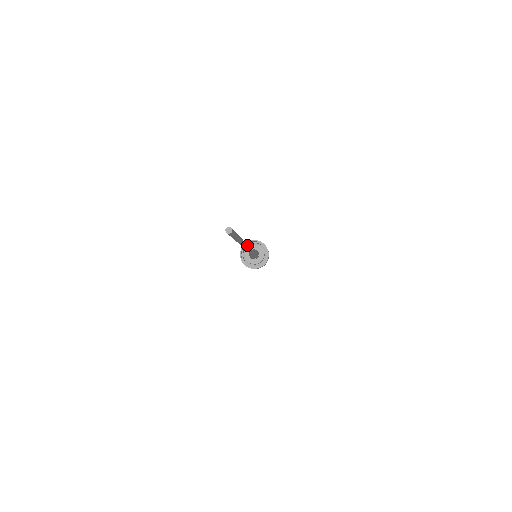
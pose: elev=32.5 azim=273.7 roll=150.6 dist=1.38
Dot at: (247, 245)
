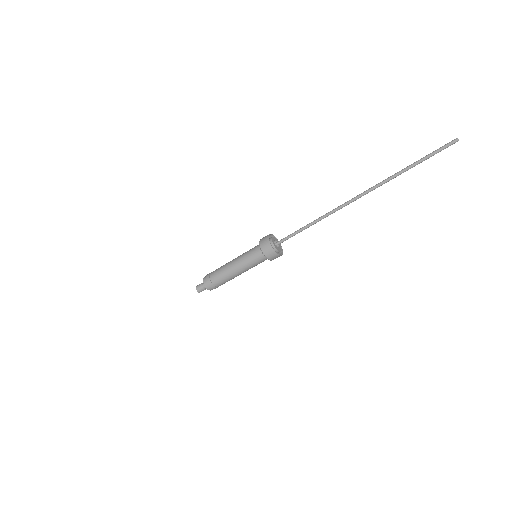
Dot at: (364, 194)
